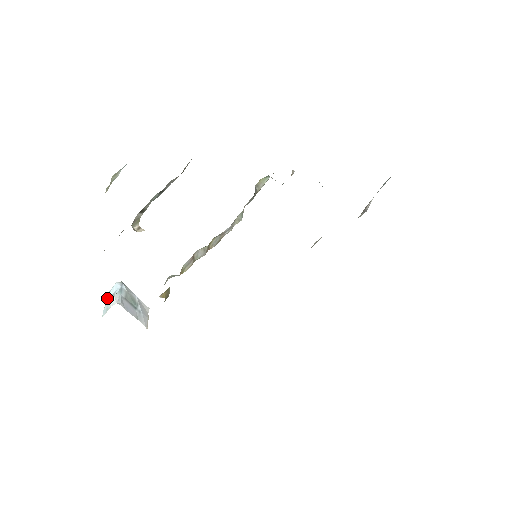
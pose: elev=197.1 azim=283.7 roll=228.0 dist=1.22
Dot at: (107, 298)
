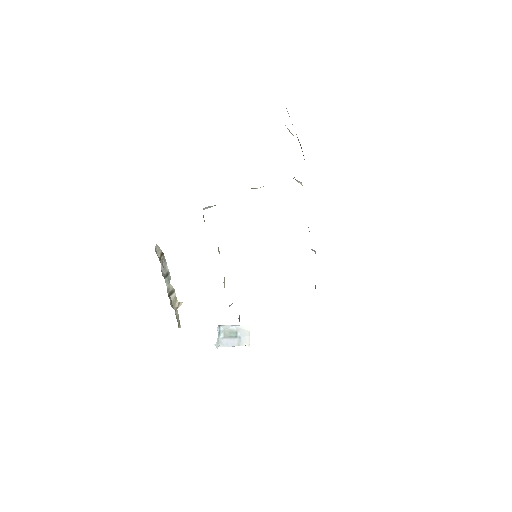
Dot at: occluded
